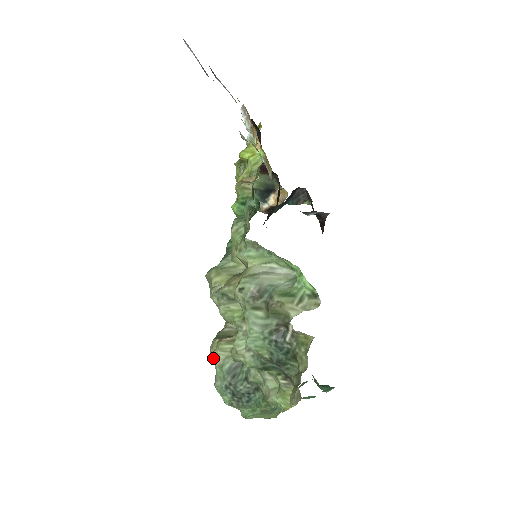
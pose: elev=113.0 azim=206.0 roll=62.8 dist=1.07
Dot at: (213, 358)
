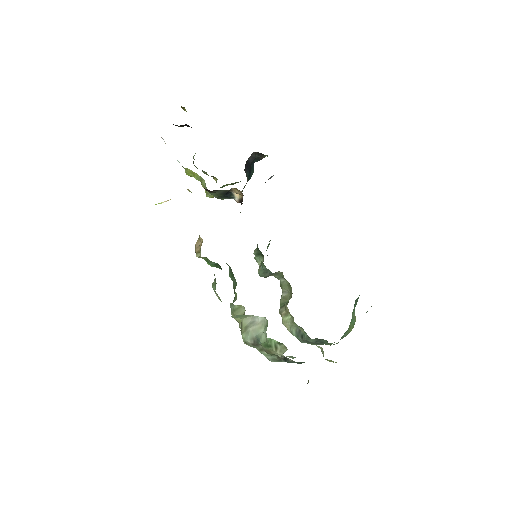
Dot at: occluded
